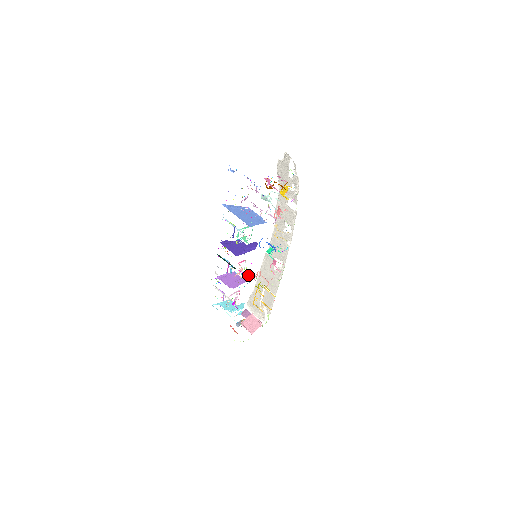
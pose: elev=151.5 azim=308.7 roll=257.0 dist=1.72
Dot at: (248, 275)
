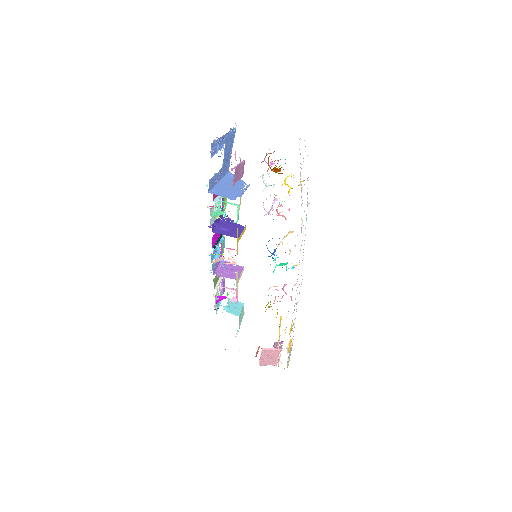
Dot at: (235, 270)
